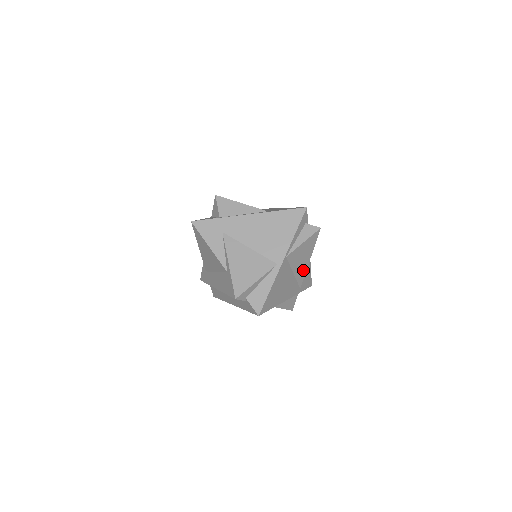
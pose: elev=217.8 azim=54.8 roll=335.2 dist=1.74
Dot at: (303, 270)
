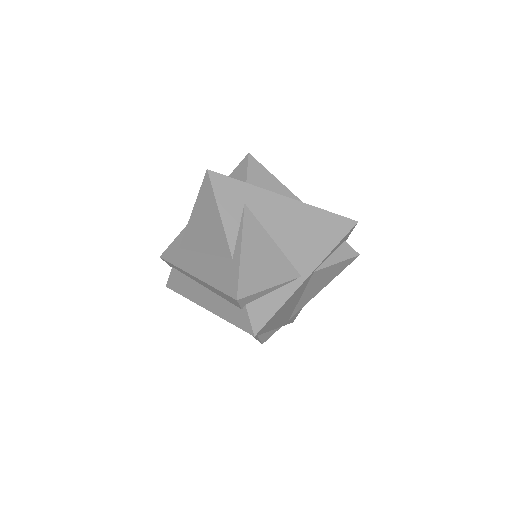
Dot at: (309, 298)
